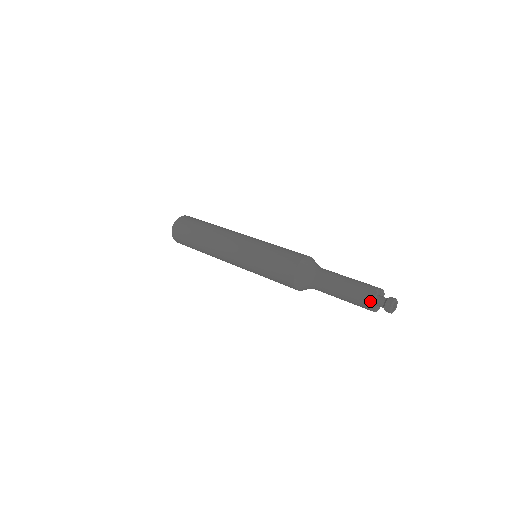
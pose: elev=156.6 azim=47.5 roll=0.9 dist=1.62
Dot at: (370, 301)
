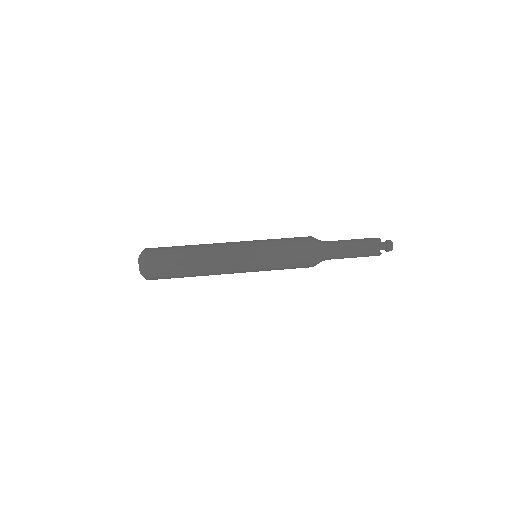
Dot at: (380, 244)
